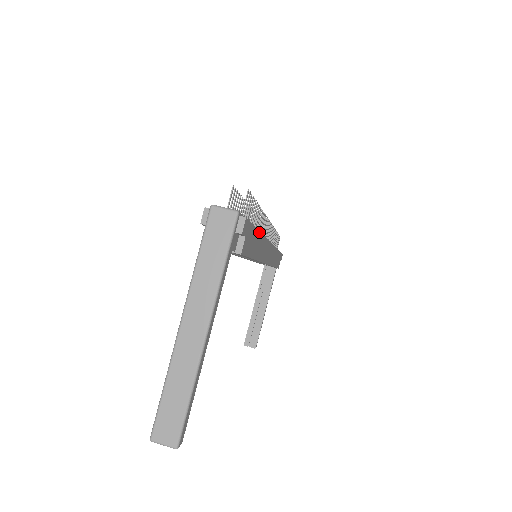
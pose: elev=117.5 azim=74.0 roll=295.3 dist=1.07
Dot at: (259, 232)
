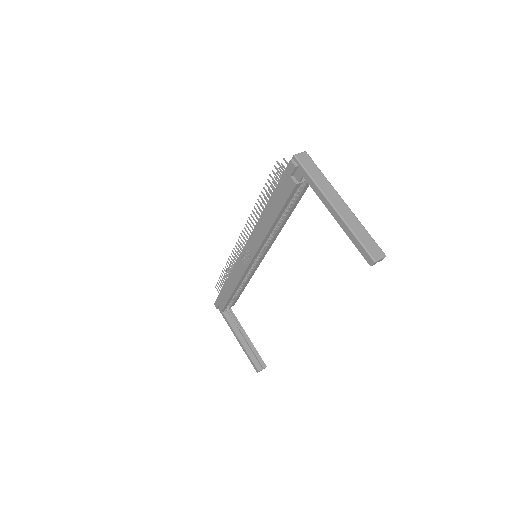
Dot at: occluded
